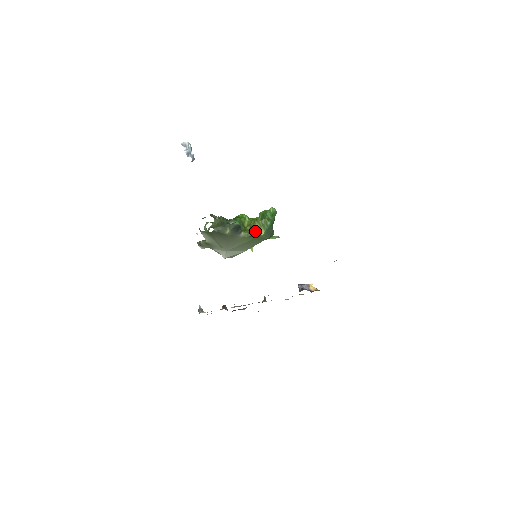
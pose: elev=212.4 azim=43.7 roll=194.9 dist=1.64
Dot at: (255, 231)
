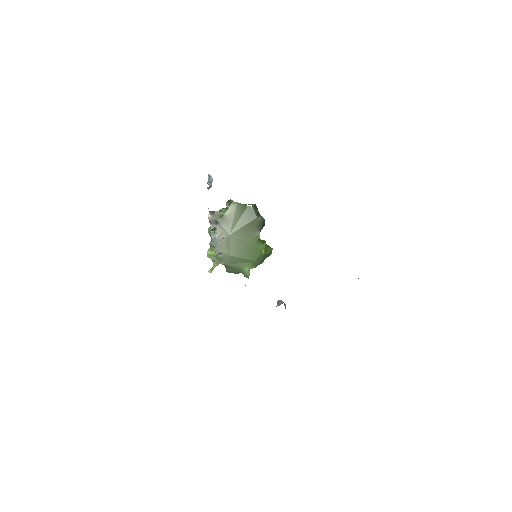
Dot at: (263, 244)
